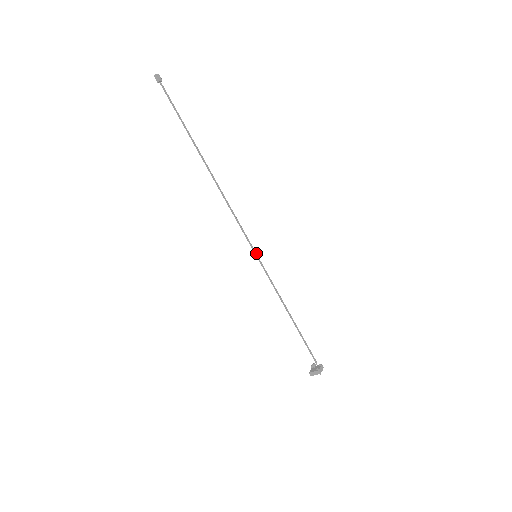
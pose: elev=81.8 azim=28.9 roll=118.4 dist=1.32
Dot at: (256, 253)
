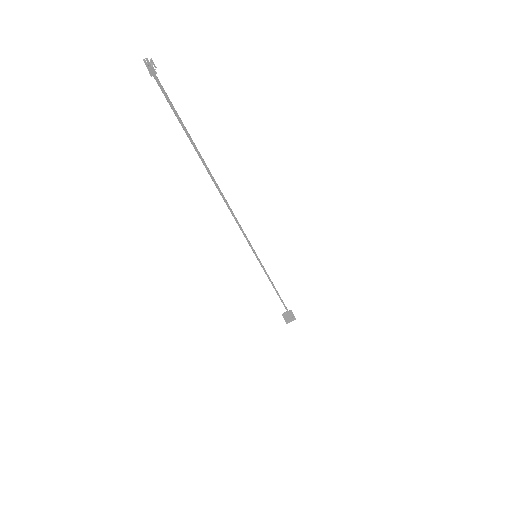
Dot at: occluded
